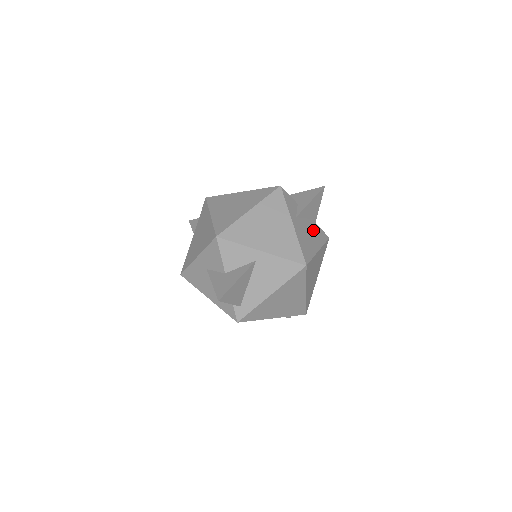
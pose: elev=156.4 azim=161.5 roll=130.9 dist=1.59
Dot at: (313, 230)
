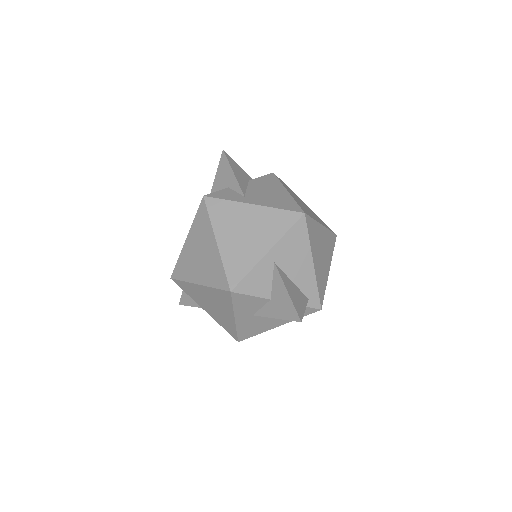
Dot at: (262, 186)
